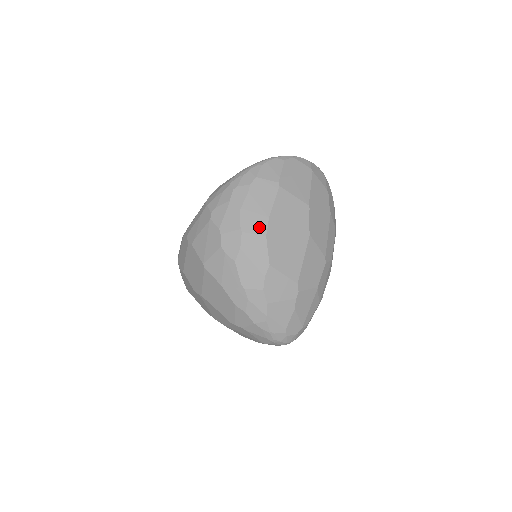
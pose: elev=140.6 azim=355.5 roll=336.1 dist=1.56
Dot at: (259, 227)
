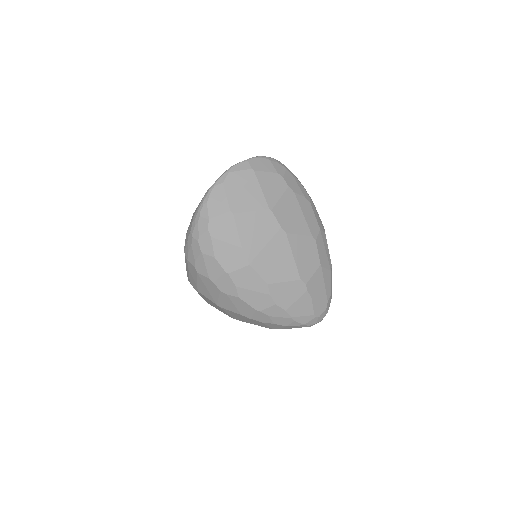
Dot at: (239, 261)
